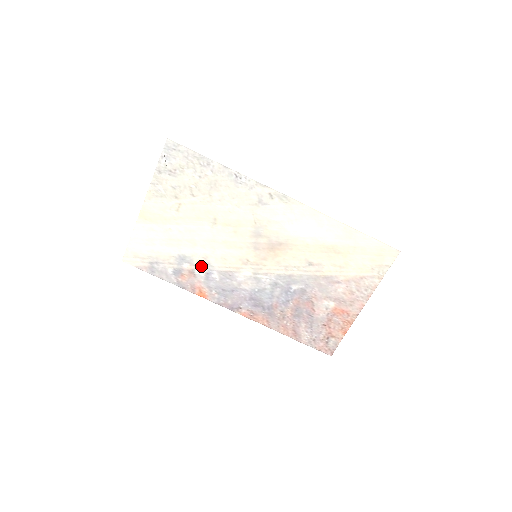
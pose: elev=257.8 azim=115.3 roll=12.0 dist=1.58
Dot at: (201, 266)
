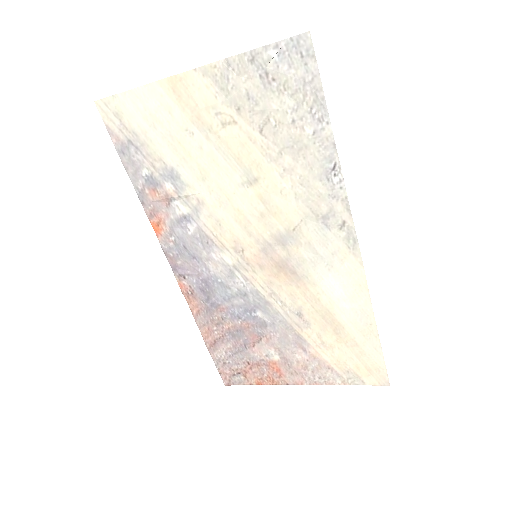
Dot at: (186, 204)
